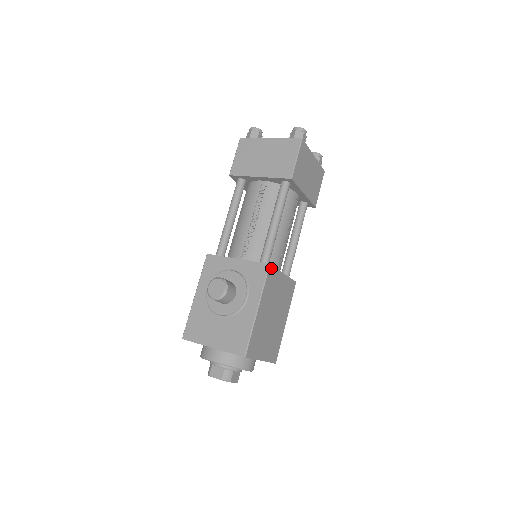
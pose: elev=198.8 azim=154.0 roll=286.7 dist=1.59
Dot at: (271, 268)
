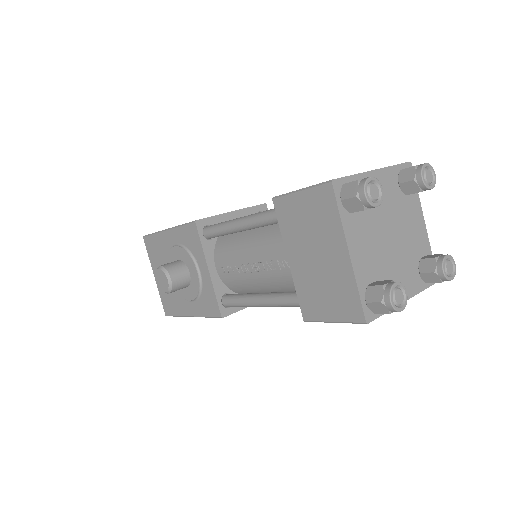
Dot at: (226, 315)
